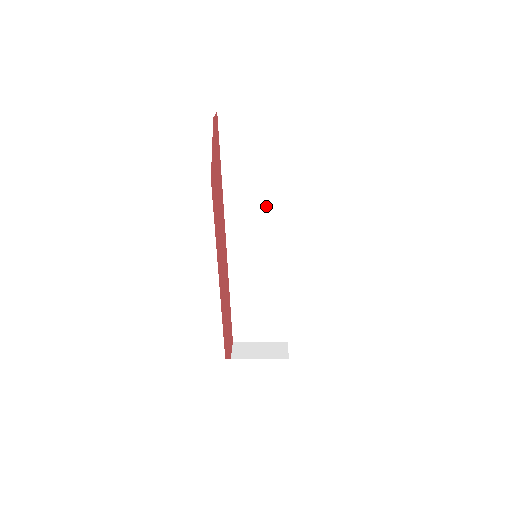
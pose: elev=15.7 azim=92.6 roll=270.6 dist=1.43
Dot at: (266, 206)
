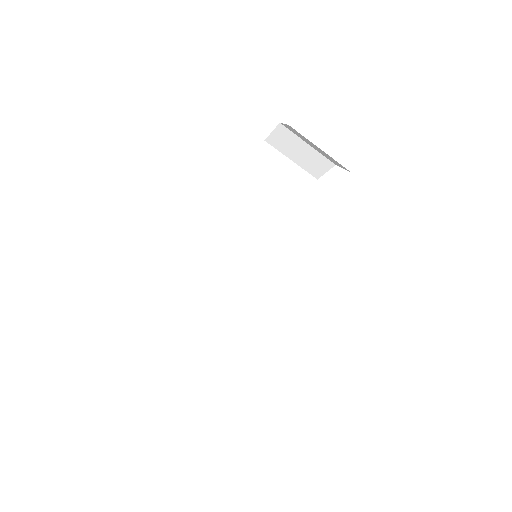
Dot at: (265, 239)
